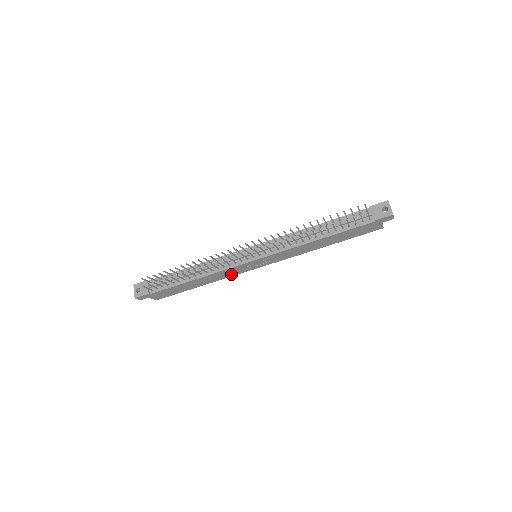
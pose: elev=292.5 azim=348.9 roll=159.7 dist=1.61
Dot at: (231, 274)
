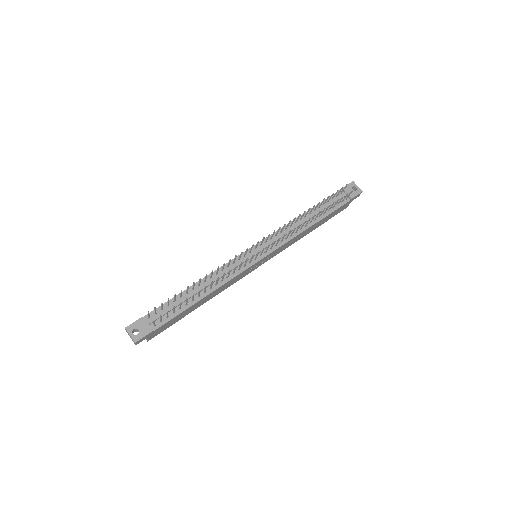
Dot at: (232, 283)
